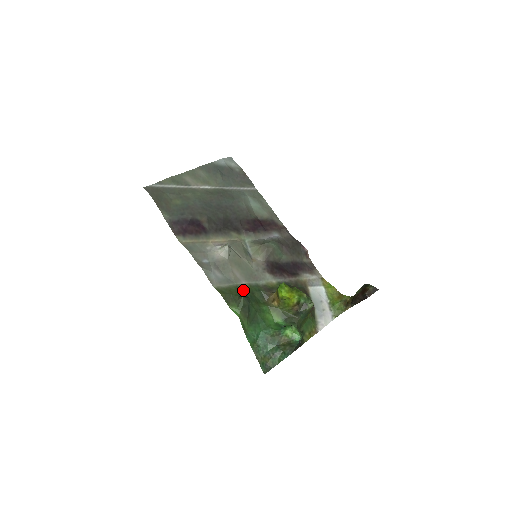
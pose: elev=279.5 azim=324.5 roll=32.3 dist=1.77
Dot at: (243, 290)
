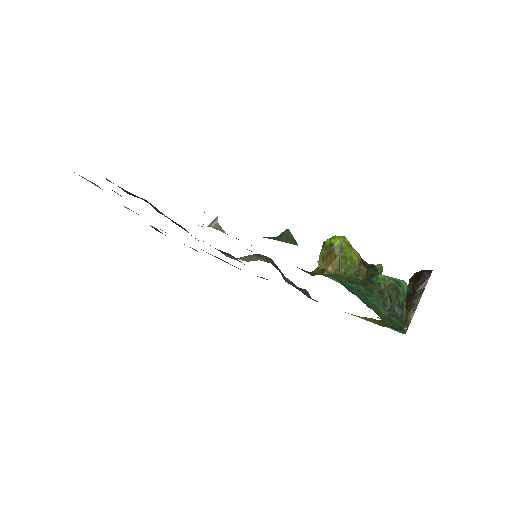
Dot at: occluded
